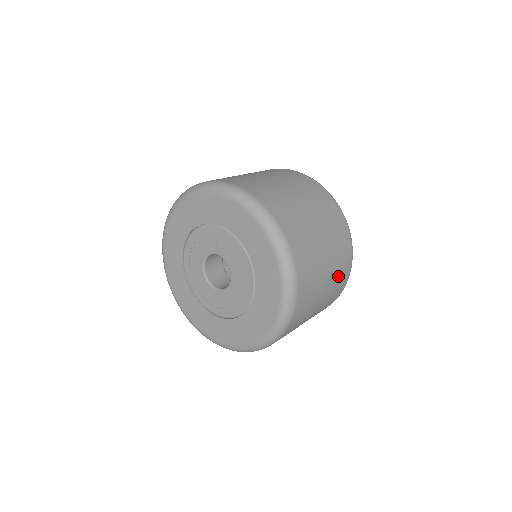
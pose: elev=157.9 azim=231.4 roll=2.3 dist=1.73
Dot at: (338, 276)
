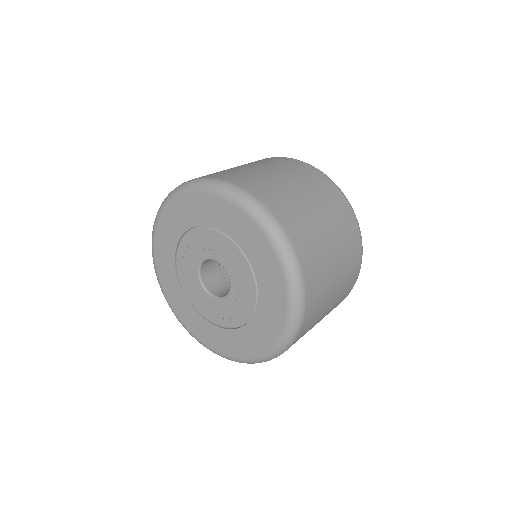
Dot at: occluded
